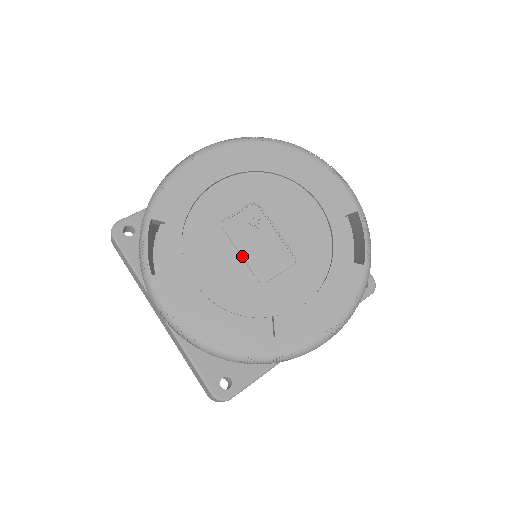
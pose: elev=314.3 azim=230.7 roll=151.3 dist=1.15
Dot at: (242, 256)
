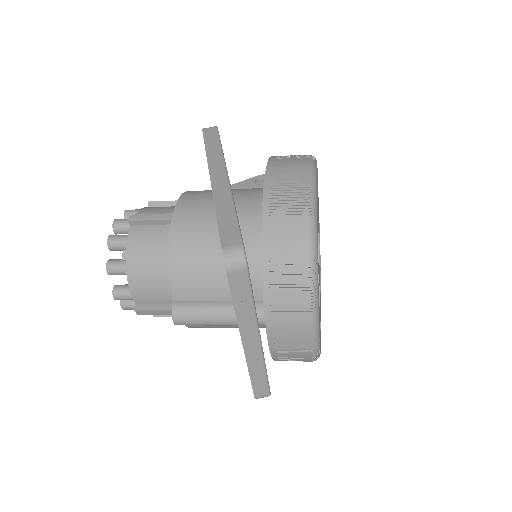
Dot at: occluded
